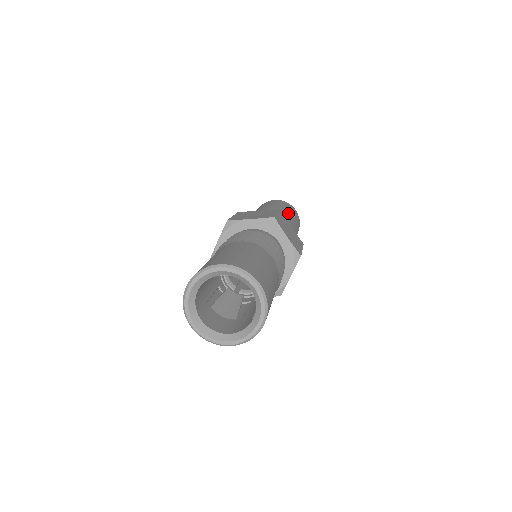
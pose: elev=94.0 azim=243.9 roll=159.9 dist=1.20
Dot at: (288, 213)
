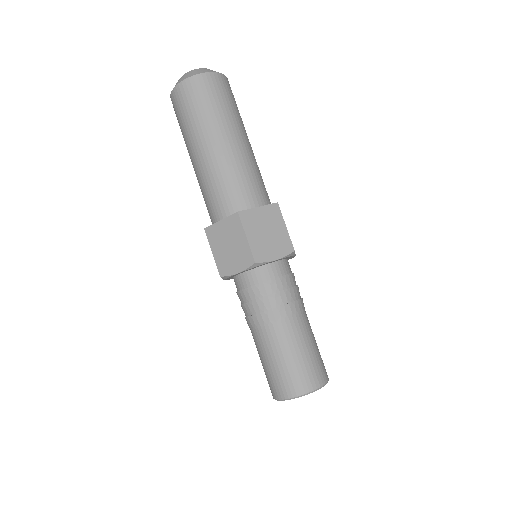
Dot at: (222, 134)
